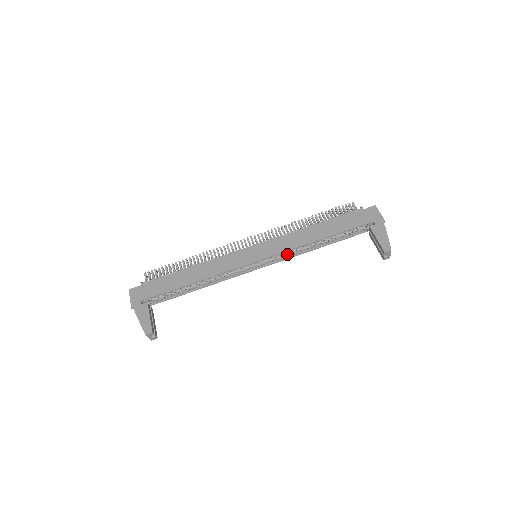
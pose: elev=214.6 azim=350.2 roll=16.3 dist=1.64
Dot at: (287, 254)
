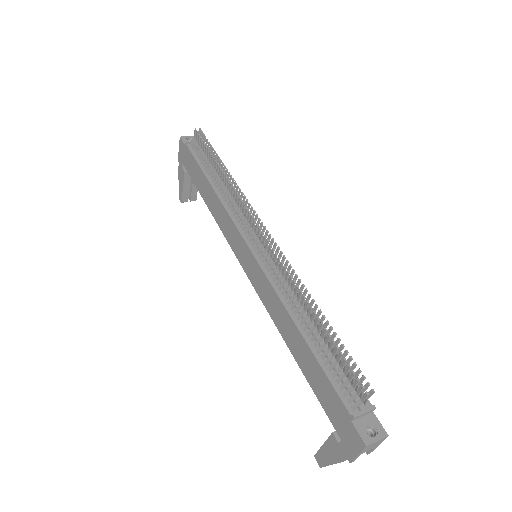
Dot at: occluded
